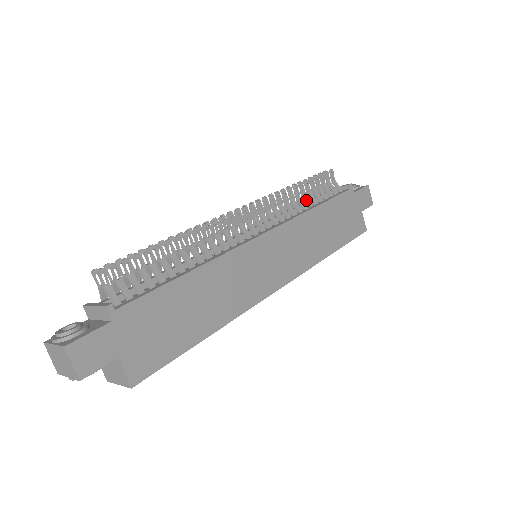
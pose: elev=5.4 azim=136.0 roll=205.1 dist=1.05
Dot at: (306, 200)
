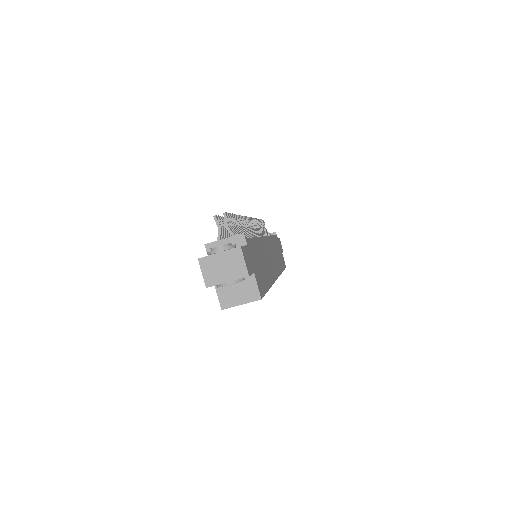
Dot at: (263, 232)
